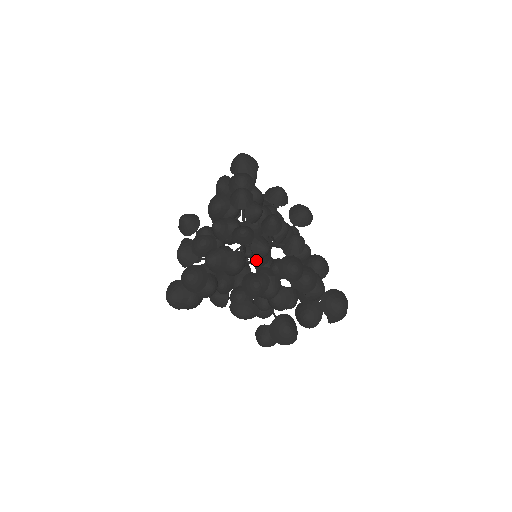
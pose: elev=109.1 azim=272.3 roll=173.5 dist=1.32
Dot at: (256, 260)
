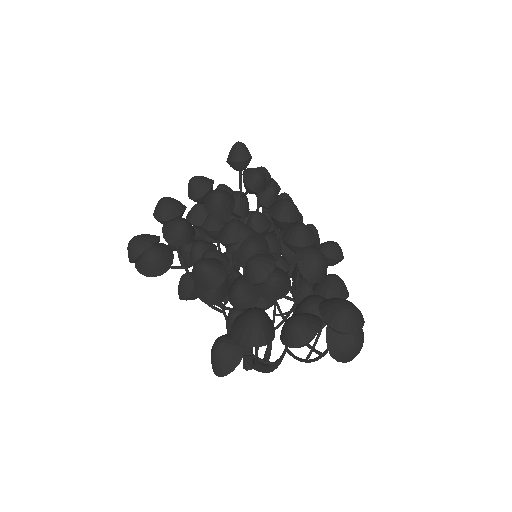
Dot at: (248, 220)
